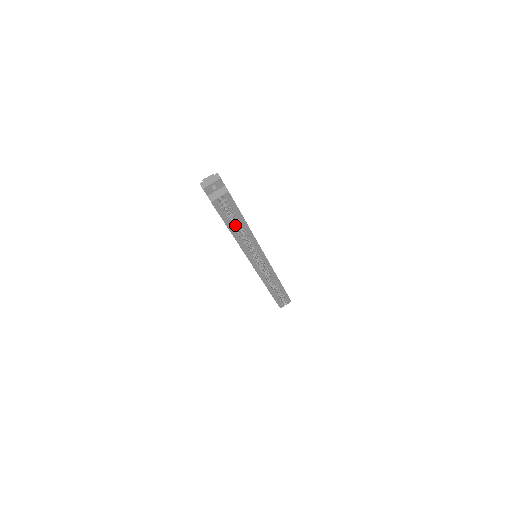
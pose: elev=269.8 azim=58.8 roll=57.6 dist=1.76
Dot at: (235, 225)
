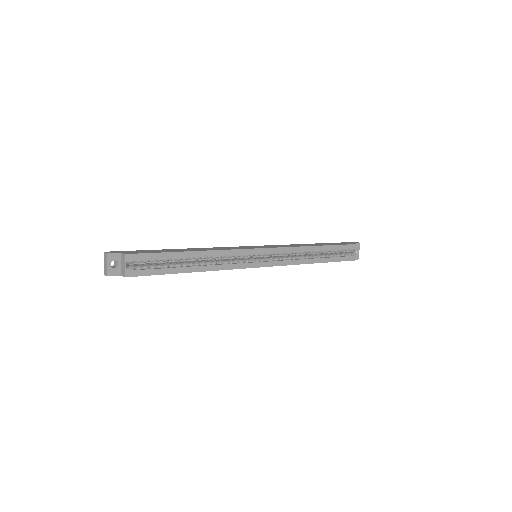
Dot at: (182, 264)
